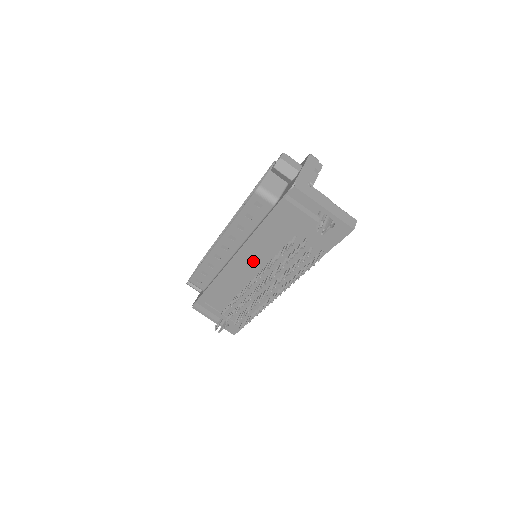
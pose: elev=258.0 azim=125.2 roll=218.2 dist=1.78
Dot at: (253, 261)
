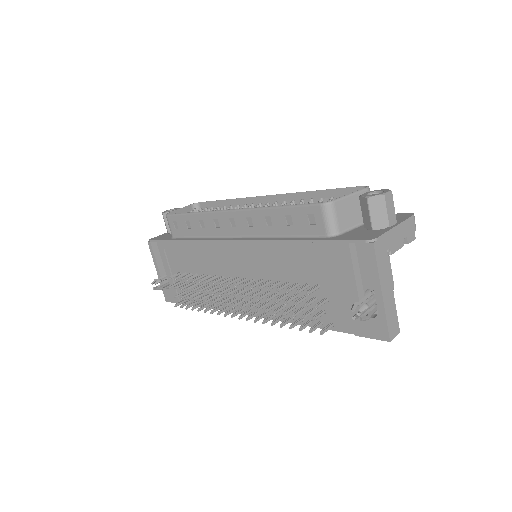
Dot at: (250, 263)
